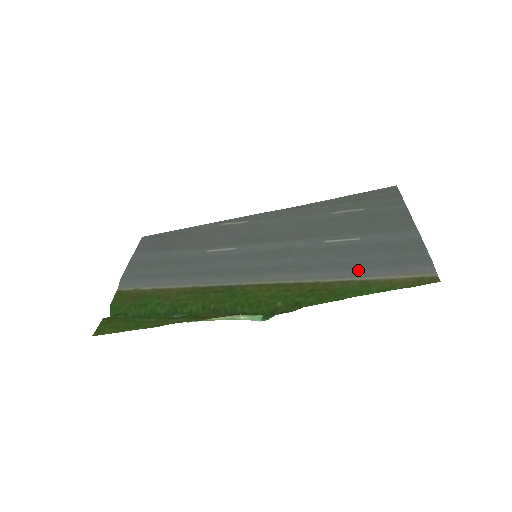
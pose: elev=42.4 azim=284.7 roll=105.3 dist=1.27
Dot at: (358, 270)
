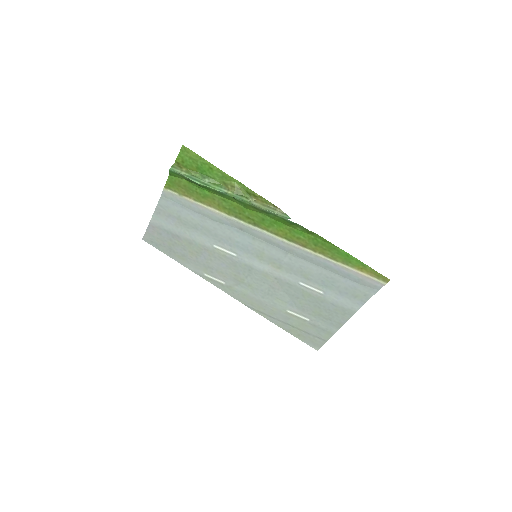
Dot at: (337, 268)
